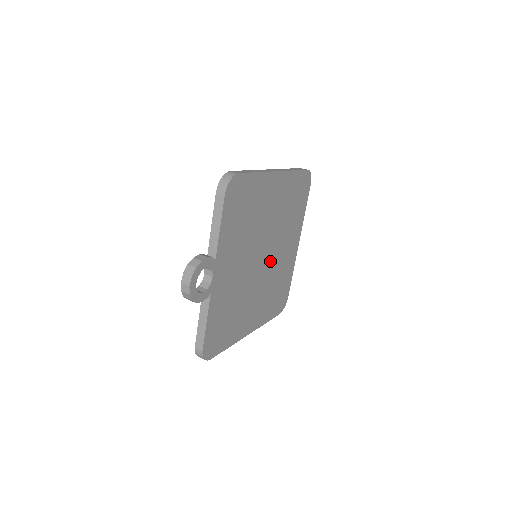
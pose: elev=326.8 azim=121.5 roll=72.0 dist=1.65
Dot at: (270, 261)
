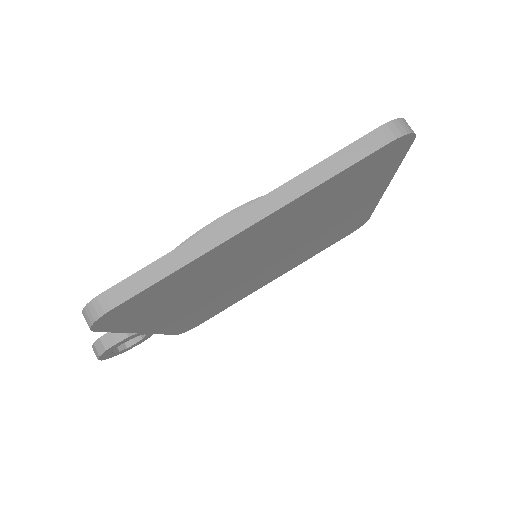
Dot at: (292, 247)
